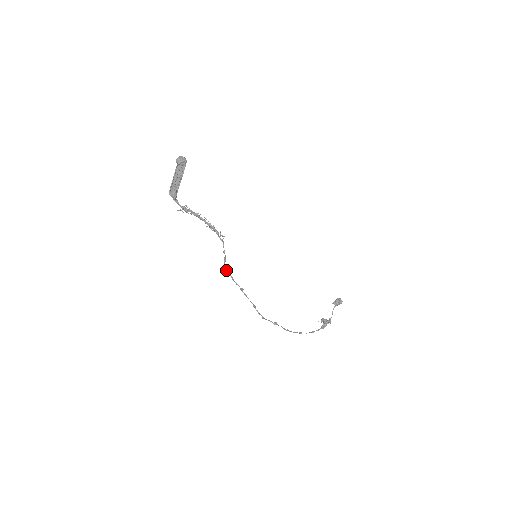
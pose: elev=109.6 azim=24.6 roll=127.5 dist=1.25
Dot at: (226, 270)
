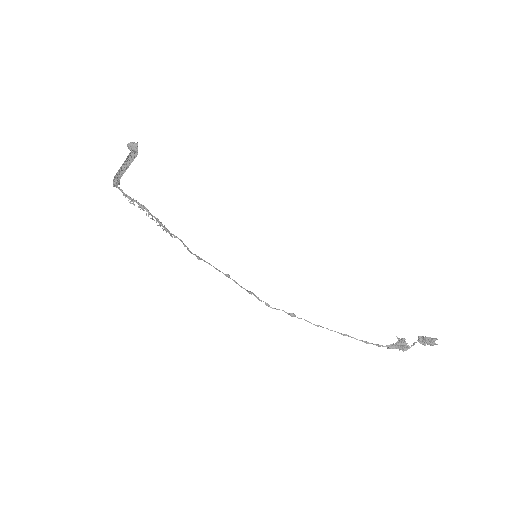
Dot at: (198, 256)
